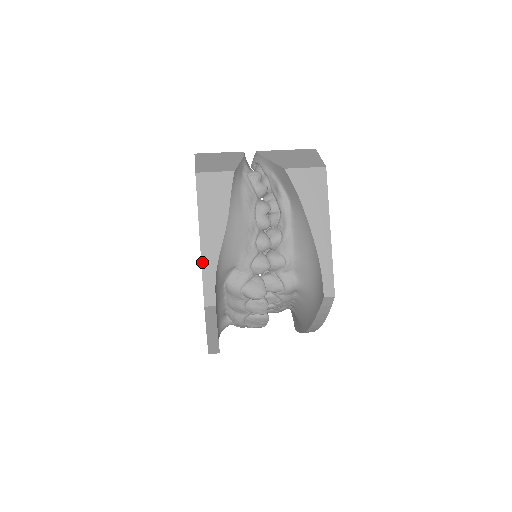
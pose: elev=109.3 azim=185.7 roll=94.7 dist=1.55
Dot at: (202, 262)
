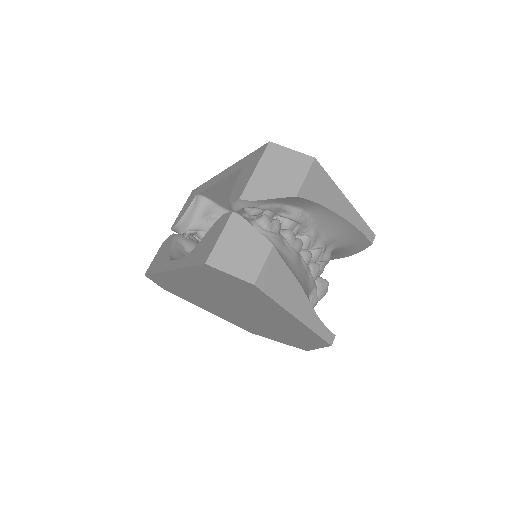
Dot at: (309, 328)
